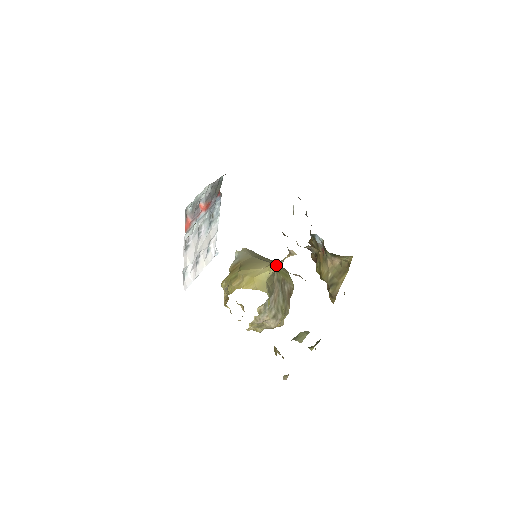
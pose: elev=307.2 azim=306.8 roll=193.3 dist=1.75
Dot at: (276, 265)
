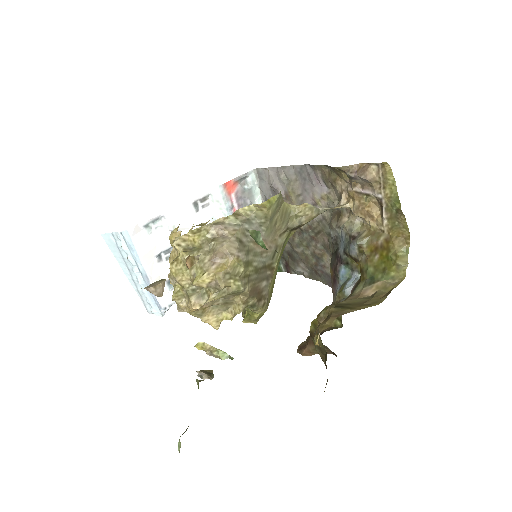
Dot at: (309, 207)
